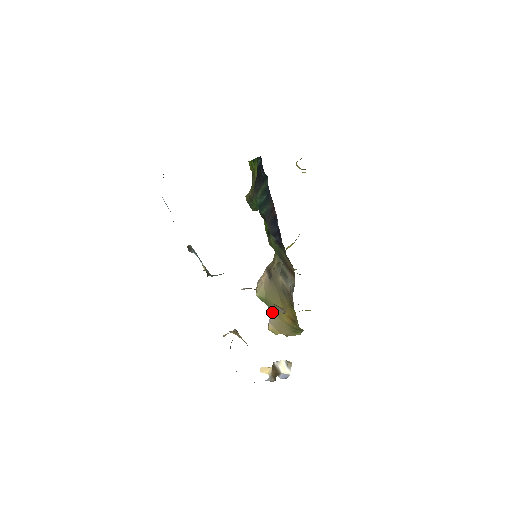
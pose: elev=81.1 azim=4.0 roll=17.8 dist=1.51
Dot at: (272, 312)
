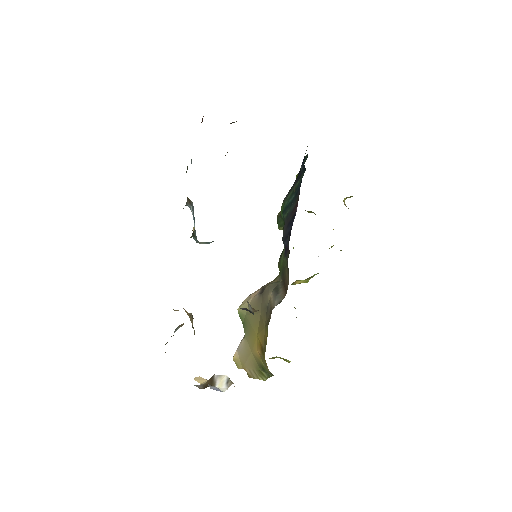
Dot at: (245, 336)
